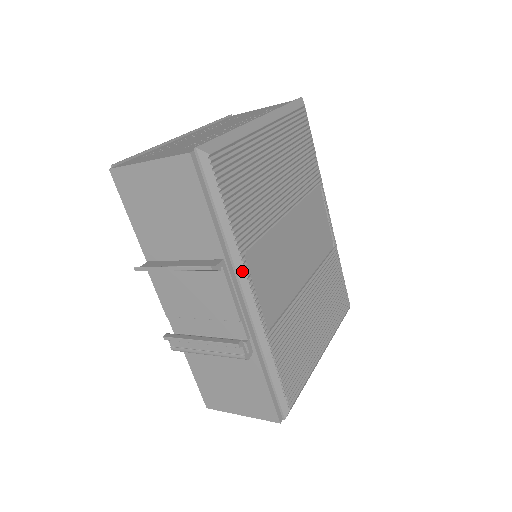
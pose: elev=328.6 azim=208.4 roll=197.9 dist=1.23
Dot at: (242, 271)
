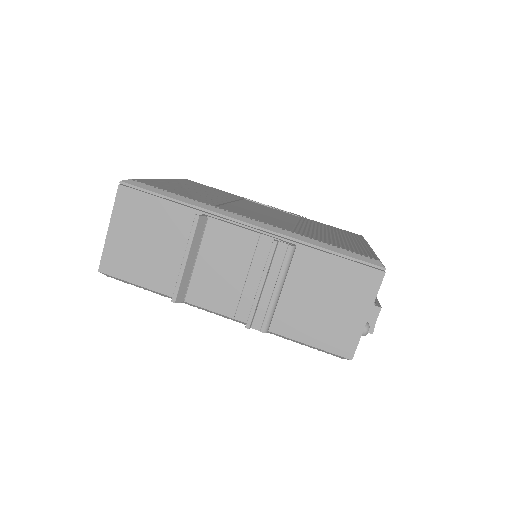
Dot at: (224, 212)
